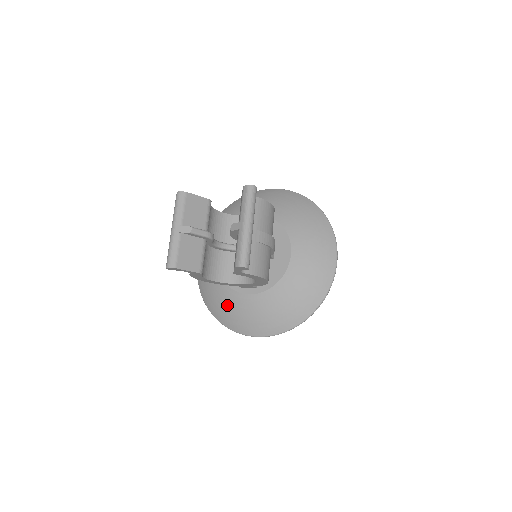
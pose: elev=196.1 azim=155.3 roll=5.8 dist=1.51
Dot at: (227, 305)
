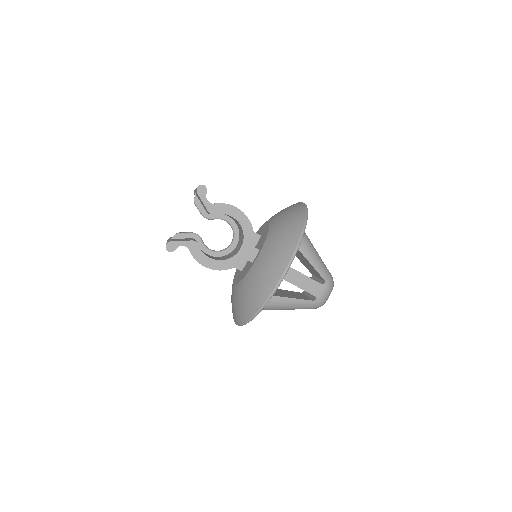
Dot at: (252, 285)
